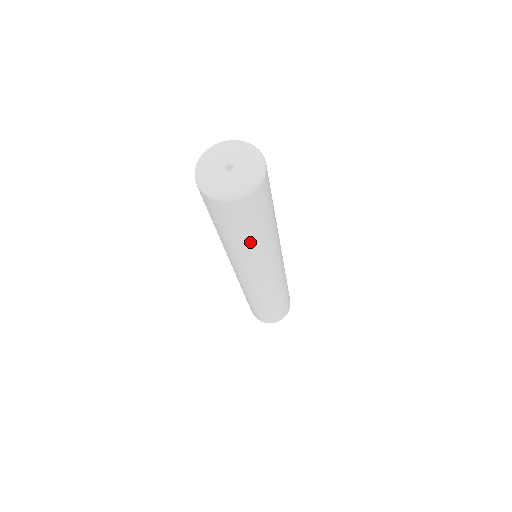
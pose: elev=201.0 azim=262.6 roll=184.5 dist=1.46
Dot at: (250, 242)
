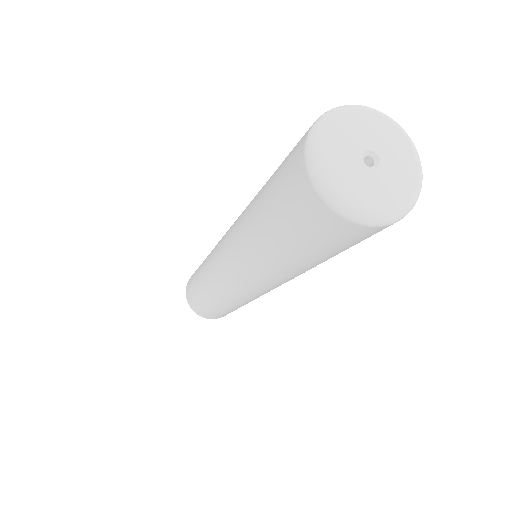
Dot at: (312, 265)
